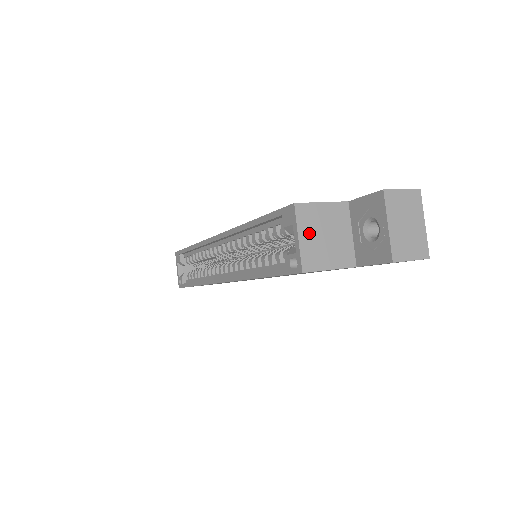
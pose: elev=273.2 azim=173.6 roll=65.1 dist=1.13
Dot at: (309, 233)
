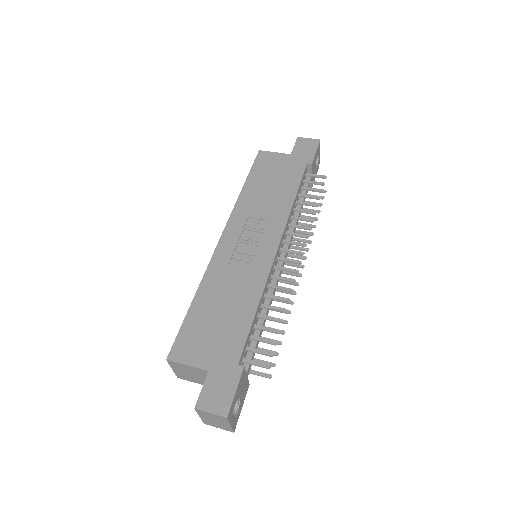
Dot at: (179, 370)
